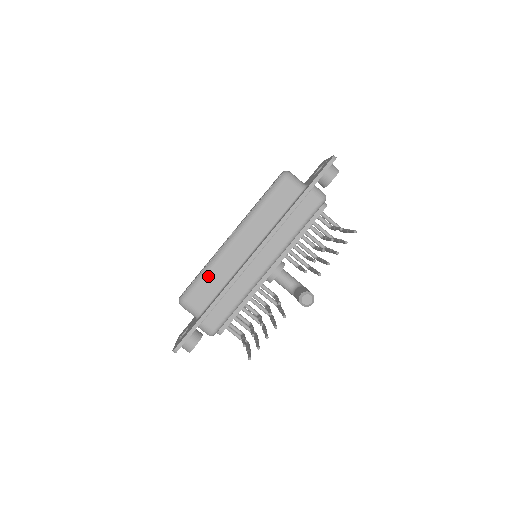
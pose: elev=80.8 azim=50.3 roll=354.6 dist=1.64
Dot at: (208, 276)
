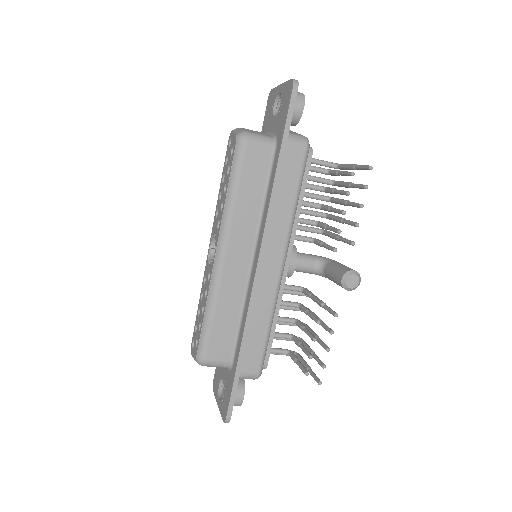
Dot at: (216, 316)
